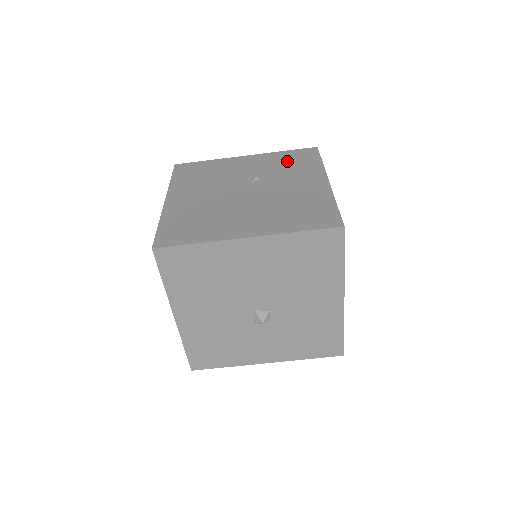
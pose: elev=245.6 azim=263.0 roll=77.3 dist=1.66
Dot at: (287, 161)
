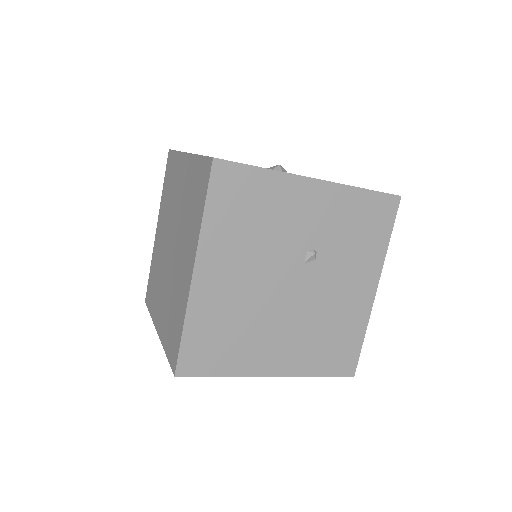
Dot at: (357, 223)
